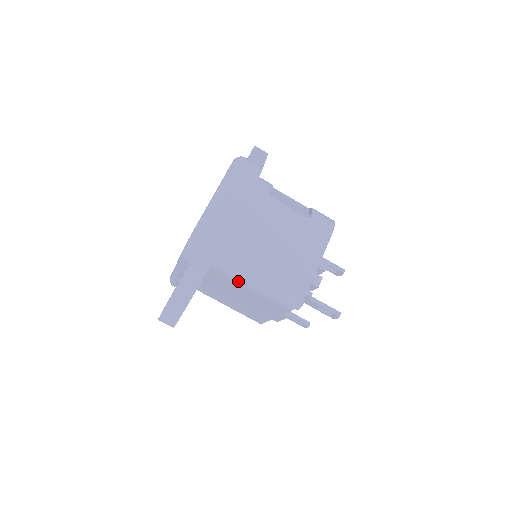
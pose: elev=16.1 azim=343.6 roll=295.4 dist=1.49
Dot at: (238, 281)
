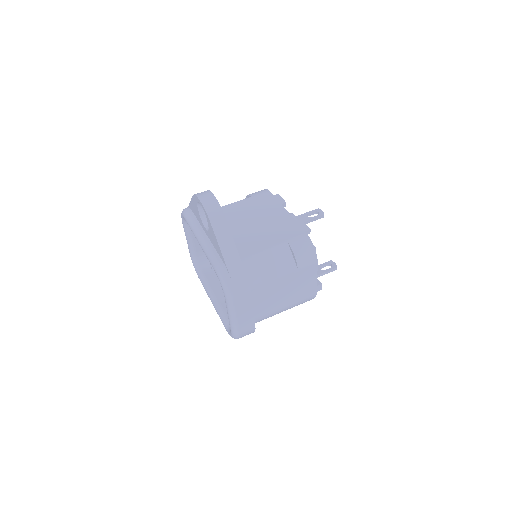
Dot at: occluded
